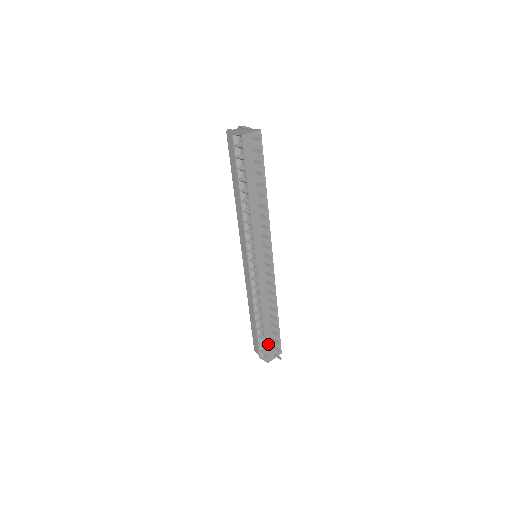
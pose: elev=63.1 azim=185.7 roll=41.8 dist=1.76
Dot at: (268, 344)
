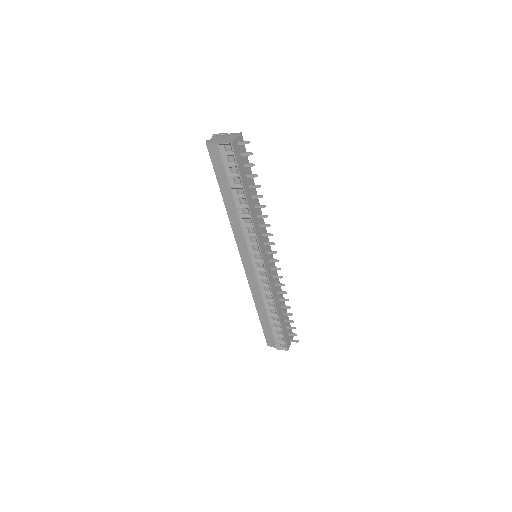
Dot at: (285, 333)
